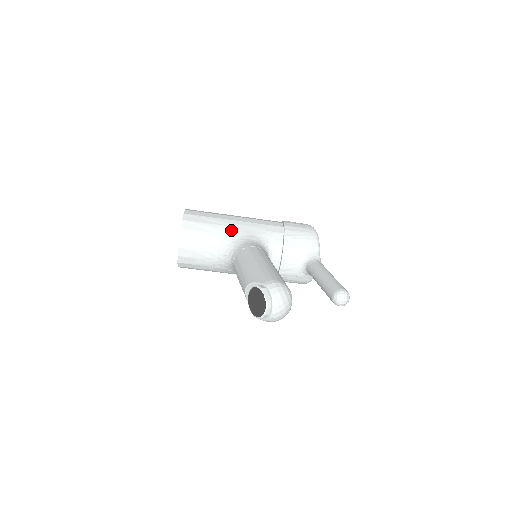
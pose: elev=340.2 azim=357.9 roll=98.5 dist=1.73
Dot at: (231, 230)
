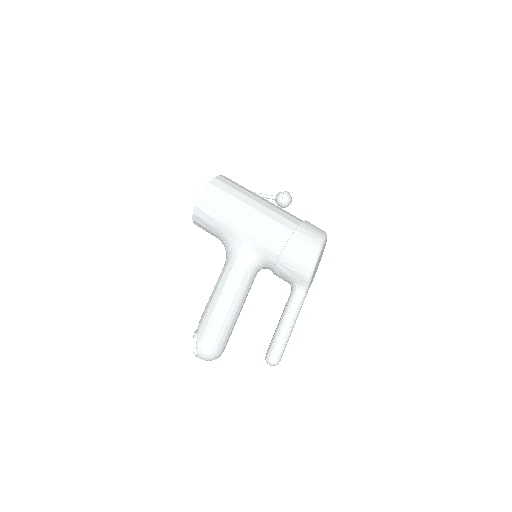
Dot at: (232, 233)
